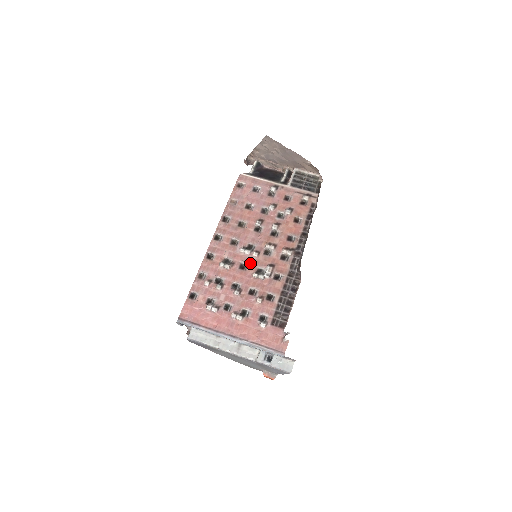
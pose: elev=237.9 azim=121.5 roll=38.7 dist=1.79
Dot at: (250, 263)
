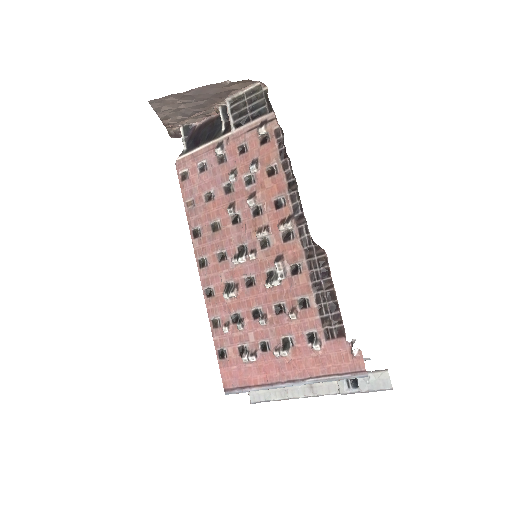
Dot at: (254, 272)
